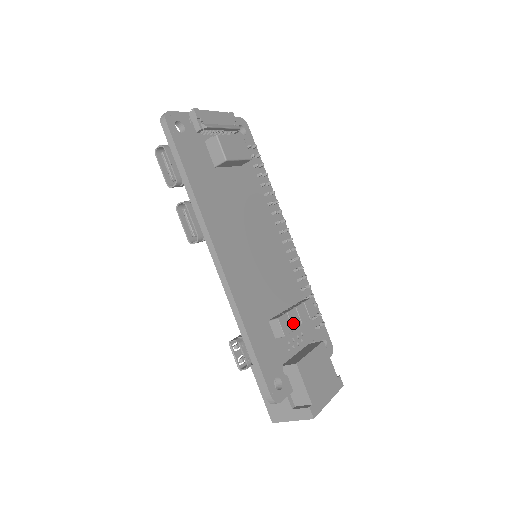
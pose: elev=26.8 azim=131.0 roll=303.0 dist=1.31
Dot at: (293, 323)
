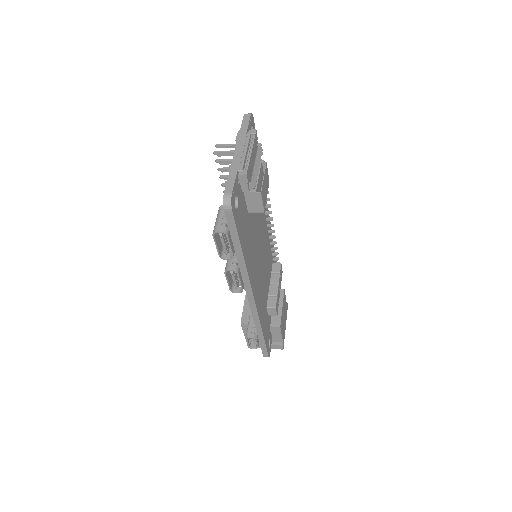
Dot at: (278, 299)
